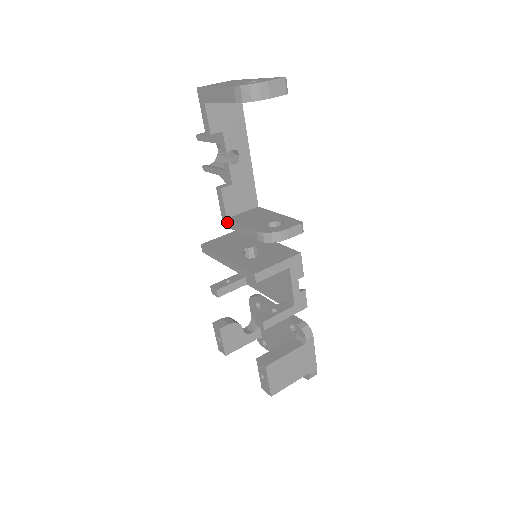
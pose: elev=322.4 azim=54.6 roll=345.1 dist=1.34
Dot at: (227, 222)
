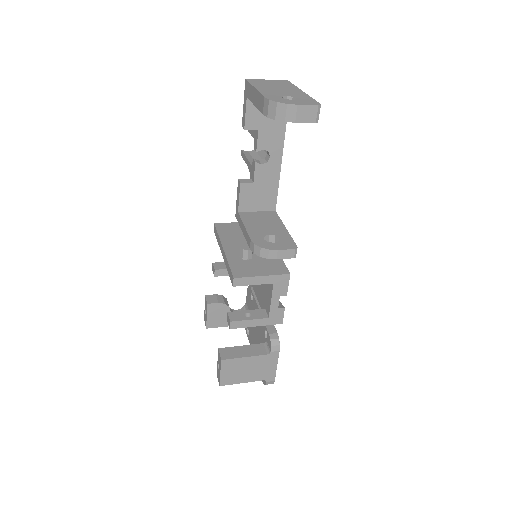
Dot at: (238, 215)
